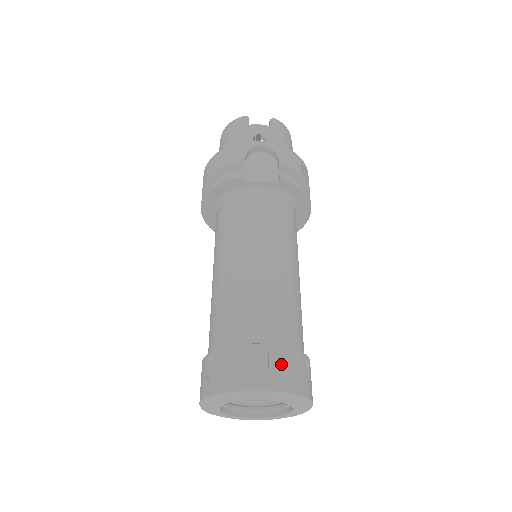
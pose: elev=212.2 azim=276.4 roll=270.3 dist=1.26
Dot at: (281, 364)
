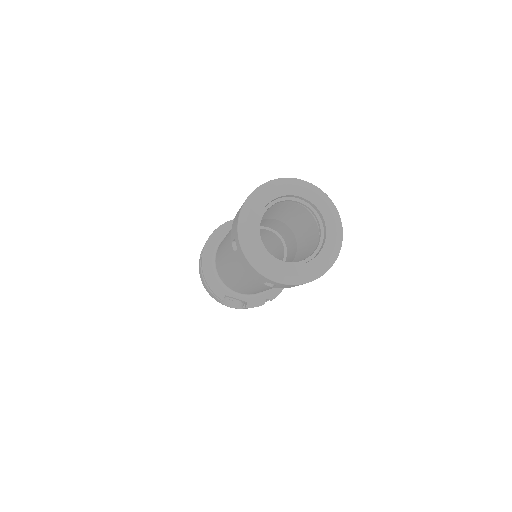
Dot at: occluded
